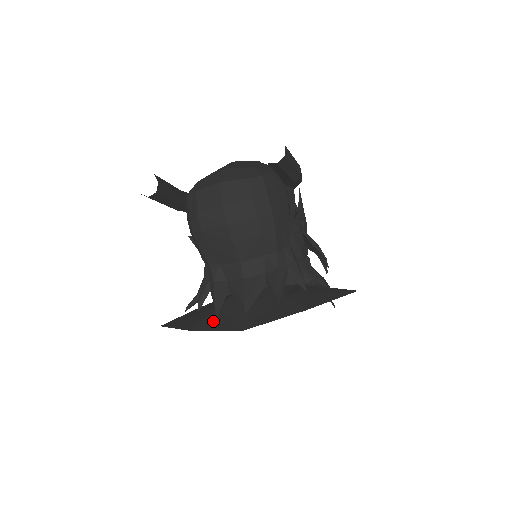
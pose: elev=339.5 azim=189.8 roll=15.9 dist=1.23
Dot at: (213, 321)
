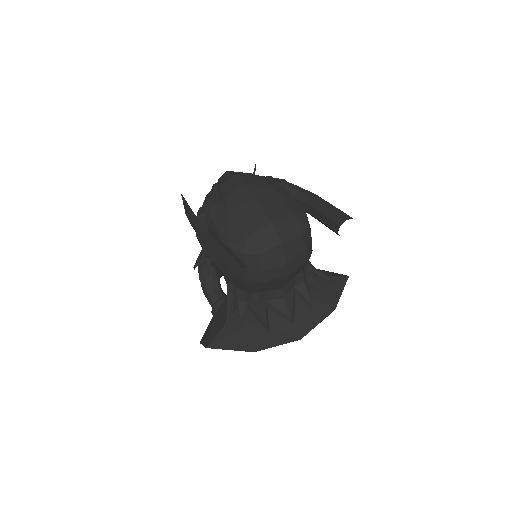
Dot at: (268, 337)
